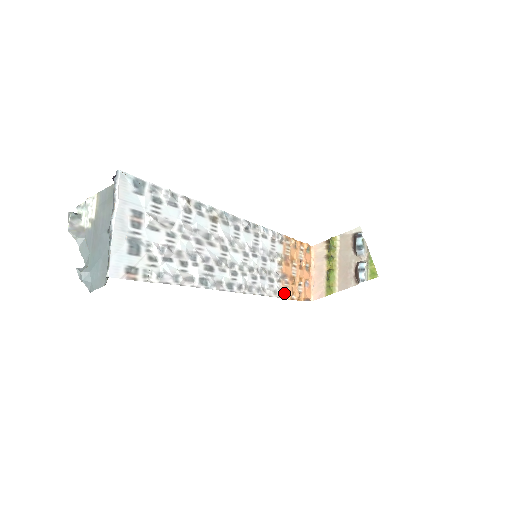
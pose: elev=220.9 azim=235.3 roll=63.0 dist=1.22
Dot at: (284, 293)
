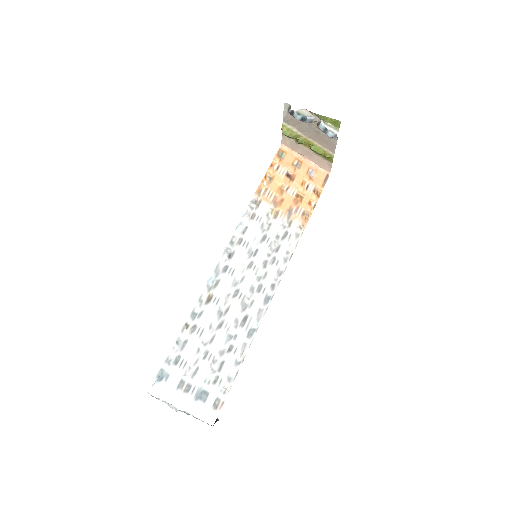
Dot at: (304, 217)
